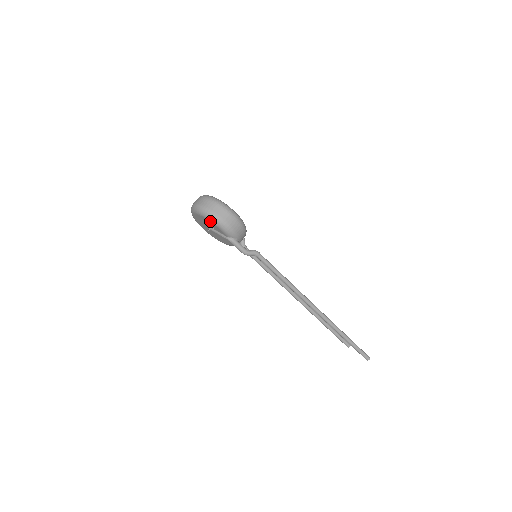
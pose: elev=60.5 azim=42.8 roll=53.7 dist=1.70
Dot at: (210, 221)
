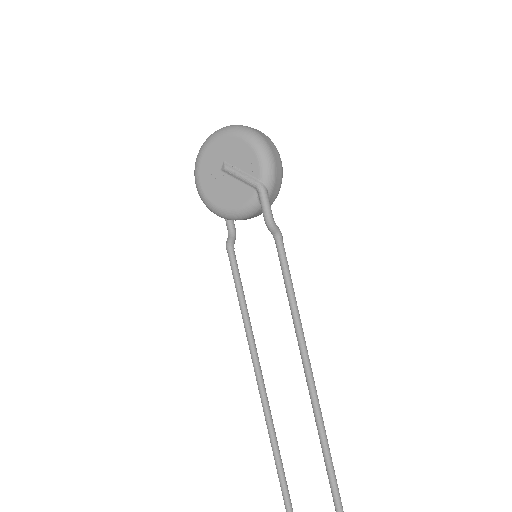
Dot at: (250, 145)
